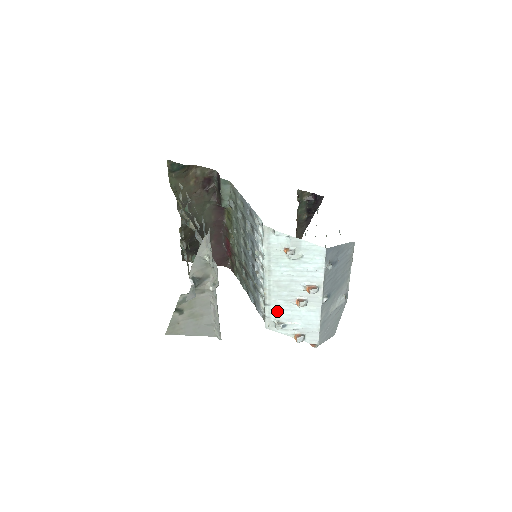
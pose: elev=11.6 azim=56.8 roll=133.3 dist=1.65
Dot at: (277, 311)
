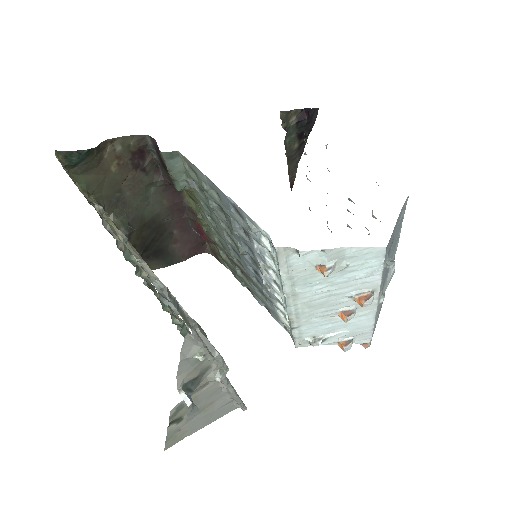
Dot at: (311, 329)
